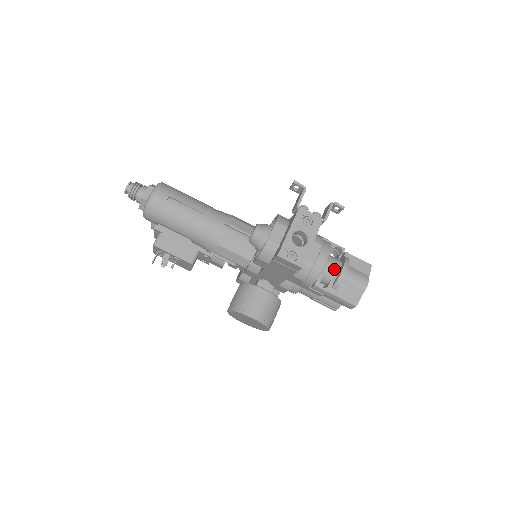
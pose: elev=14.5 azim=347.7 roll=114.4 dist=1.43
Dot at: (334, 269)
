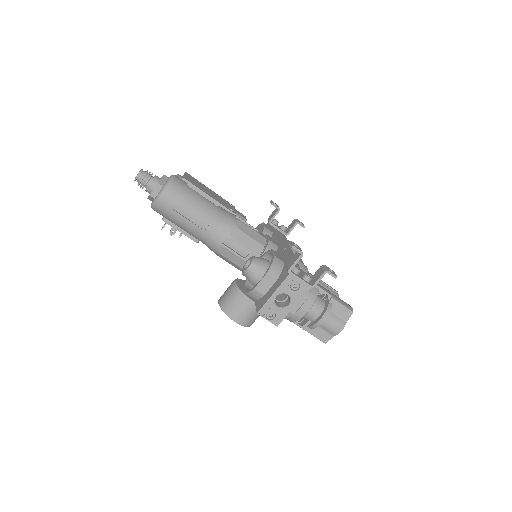
Dot at: (314, 315)
